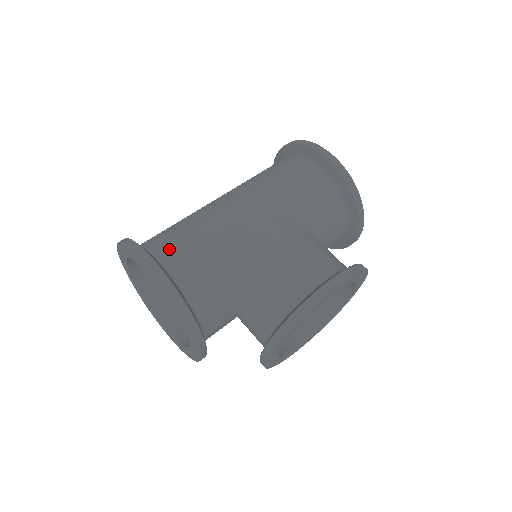
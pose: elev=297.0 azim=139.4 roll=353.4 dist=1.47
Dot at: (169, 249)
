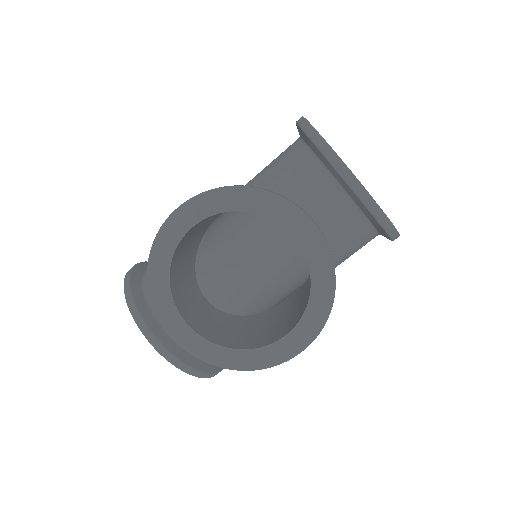
Dot at: occluded
